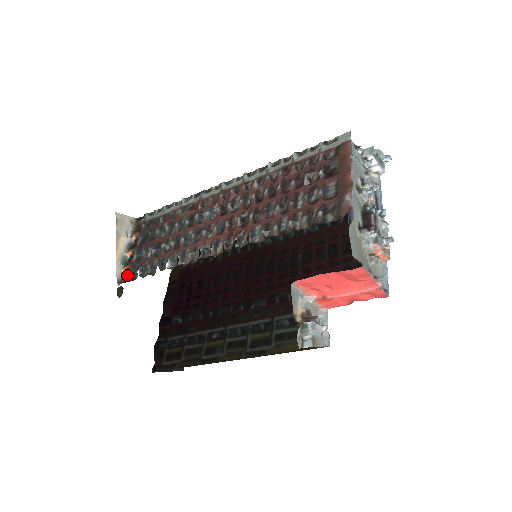
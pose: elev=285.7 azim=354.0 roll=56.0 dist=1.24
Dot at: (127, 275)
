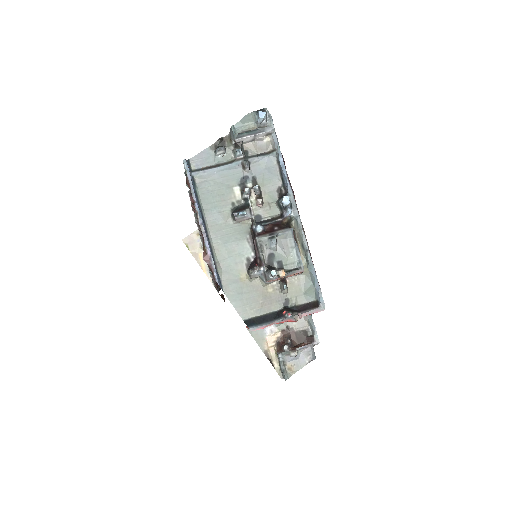
Dot at: occluded
